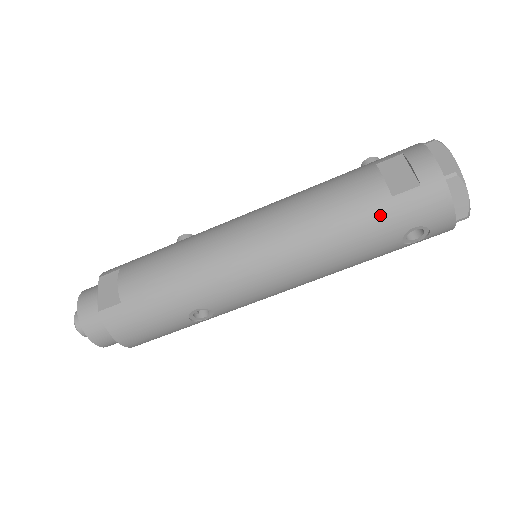
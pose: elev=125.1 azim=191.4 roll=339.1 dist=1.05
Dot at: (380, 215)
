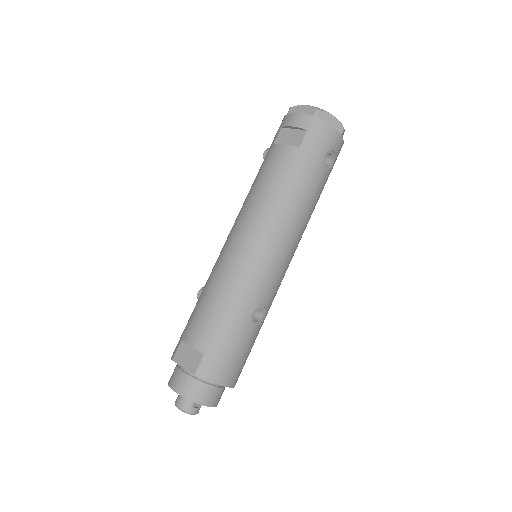
Dot at: (302, 162)
